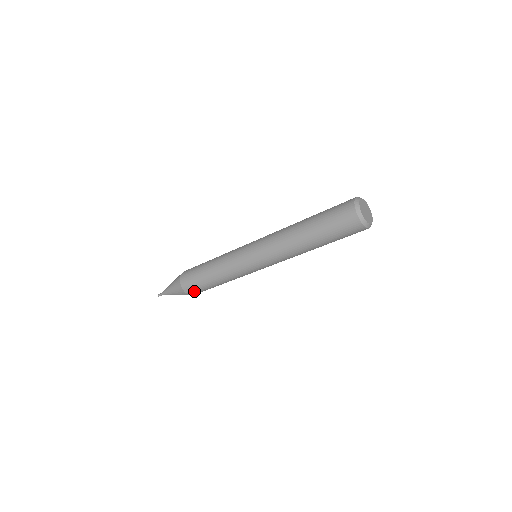
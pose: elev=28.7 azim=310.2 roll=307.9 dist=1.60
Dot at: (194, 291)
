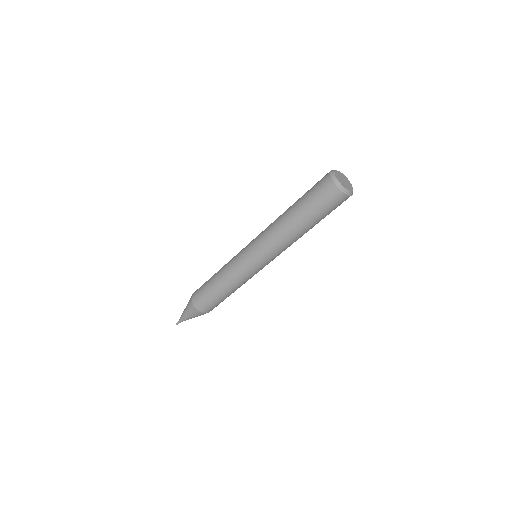
Dot at: (204, 306)
